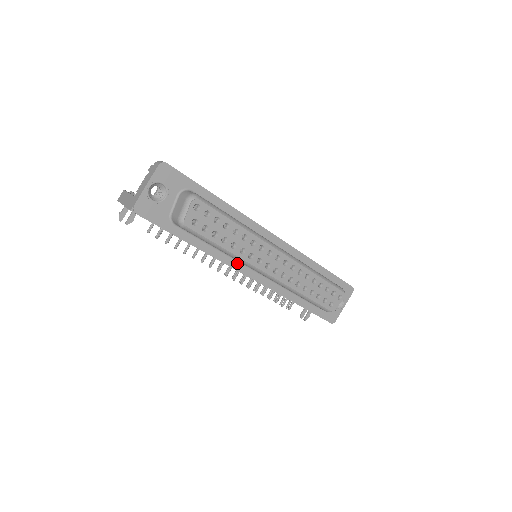
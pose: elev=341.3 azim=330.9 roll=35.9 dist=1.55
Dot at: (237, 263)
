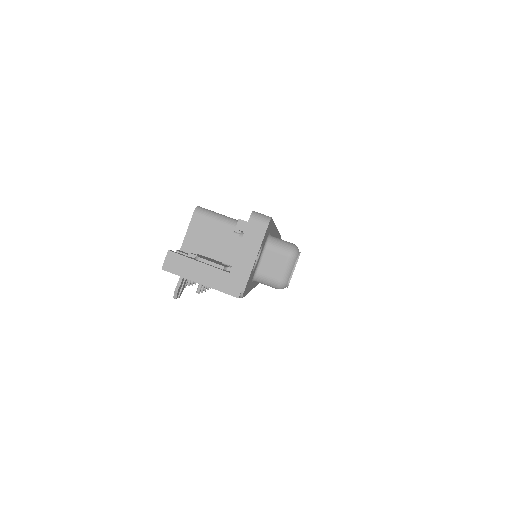
Dot at: occluded
